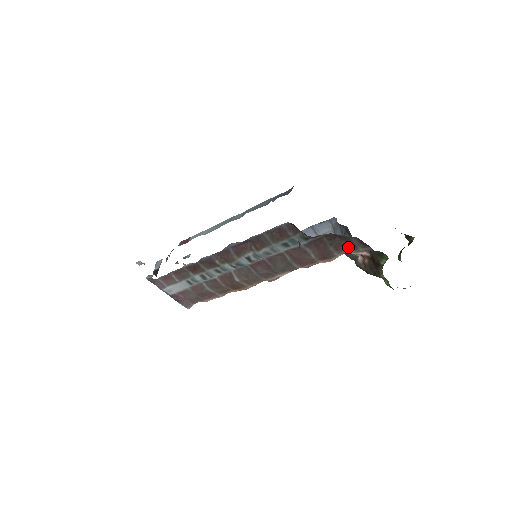
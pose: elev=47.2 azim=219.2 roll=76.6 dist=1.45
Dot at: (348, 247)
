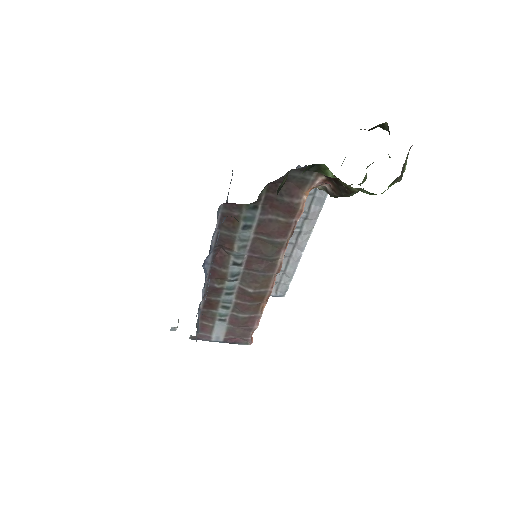
Dot at: (300, 185)
